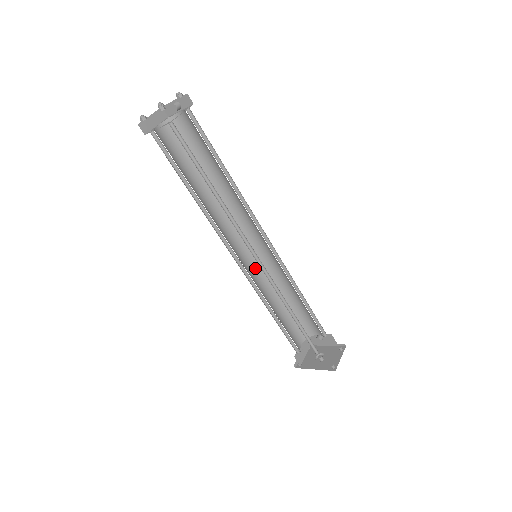
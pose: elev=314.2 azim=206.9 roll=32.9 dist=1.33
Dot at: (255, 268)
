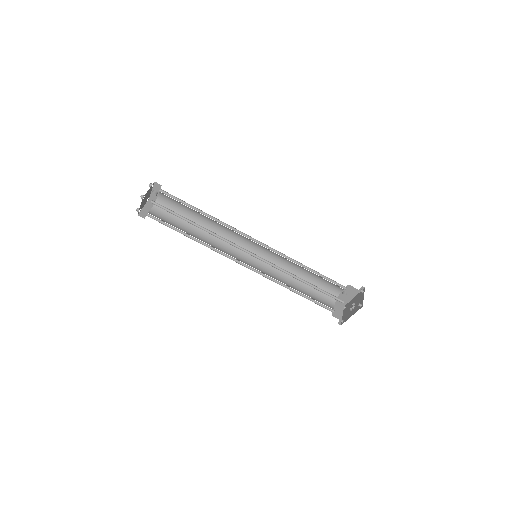
Dot at: (264, 266)
